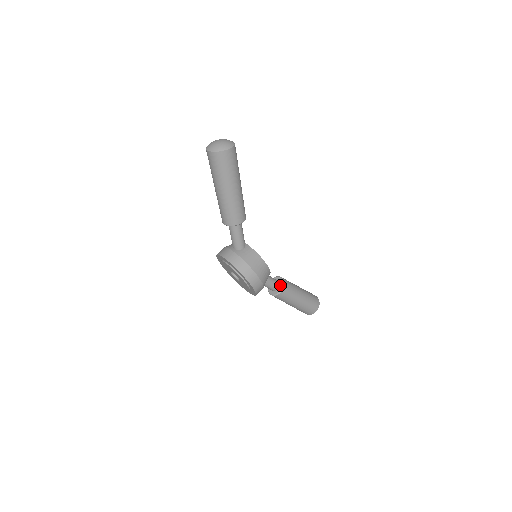
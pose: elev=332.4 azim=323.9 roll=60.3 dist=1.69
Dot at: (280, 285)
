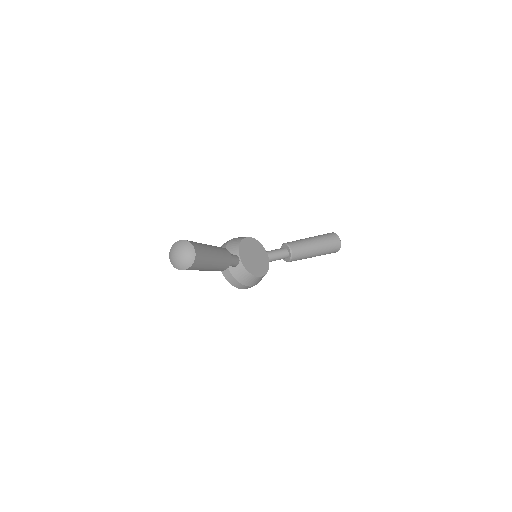
Dot at: (288, 257)
